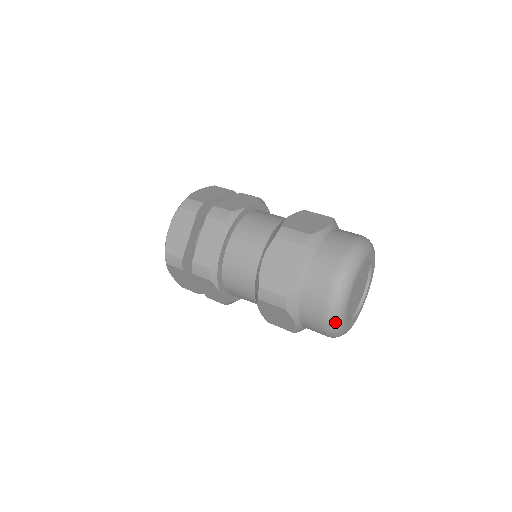
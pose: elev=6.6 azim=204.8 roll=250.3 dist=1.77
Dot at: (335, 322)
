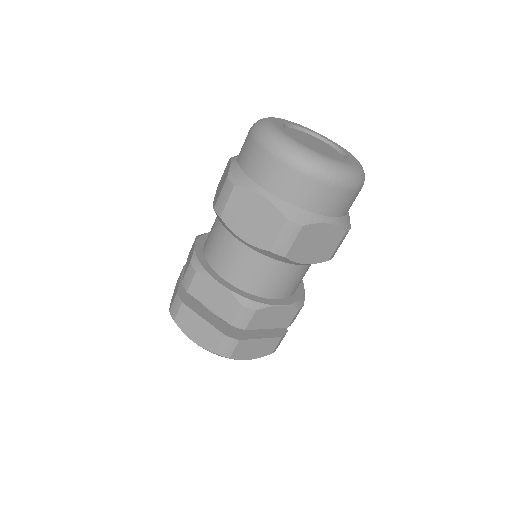
Dot at: (274, 140)
